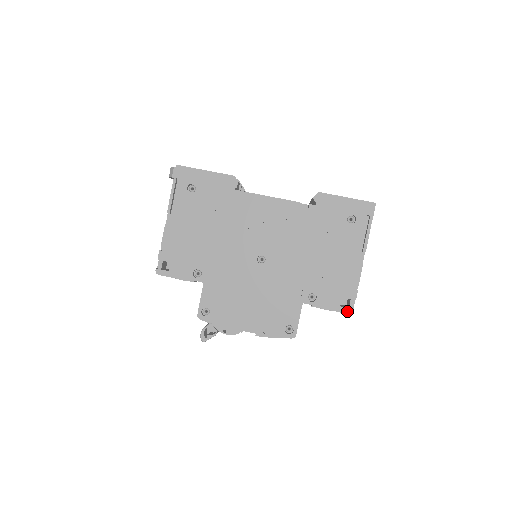
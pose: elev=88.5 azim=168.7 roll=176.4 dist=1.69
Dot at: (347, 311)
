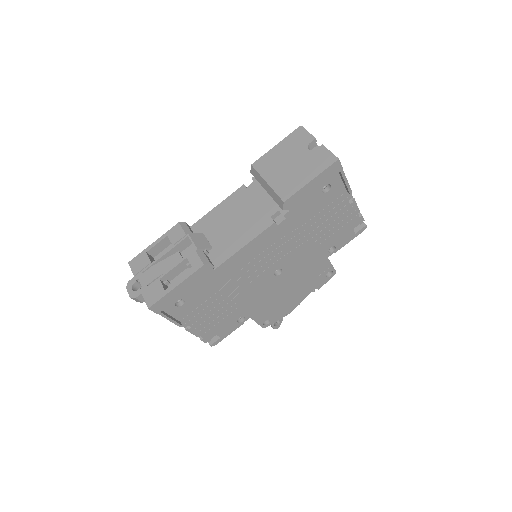
Dot at: (362, 231)
